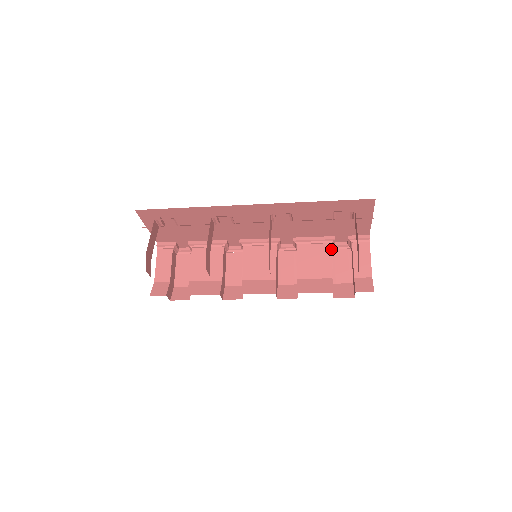
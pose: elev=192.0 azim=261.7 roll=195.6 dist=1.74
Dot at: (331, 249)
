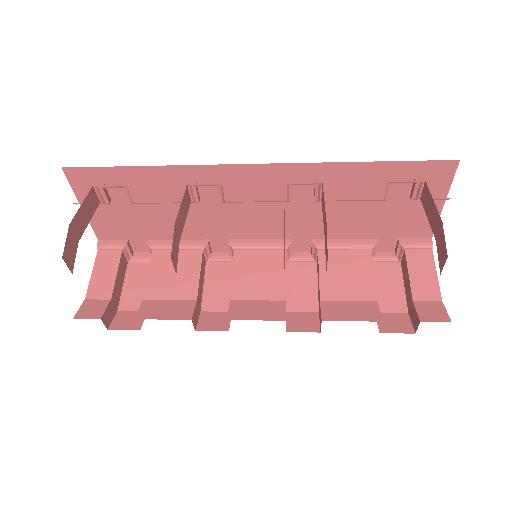
Dot at: occluded
